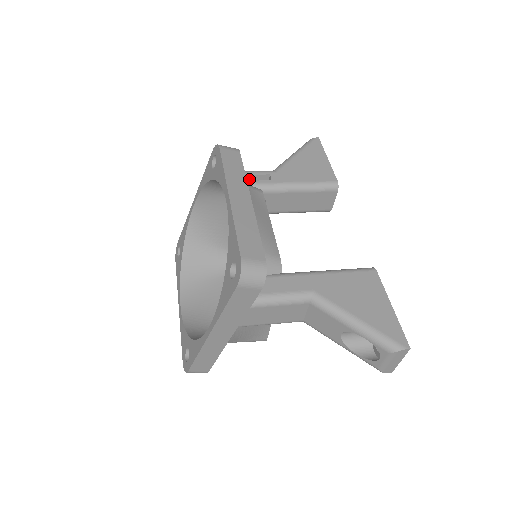
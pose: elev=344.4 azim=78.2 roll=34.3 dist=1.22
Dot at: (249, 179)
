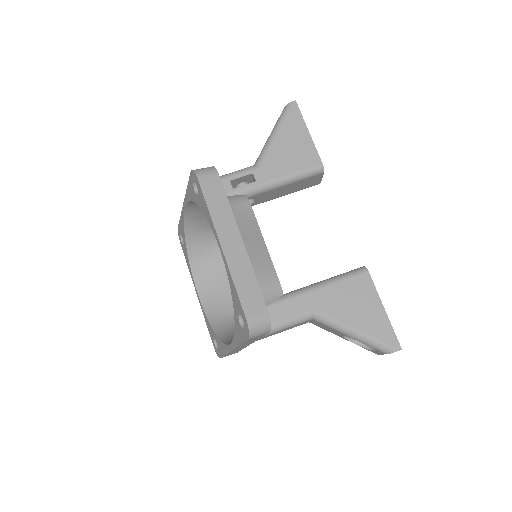
Dot at: (233, 182)
